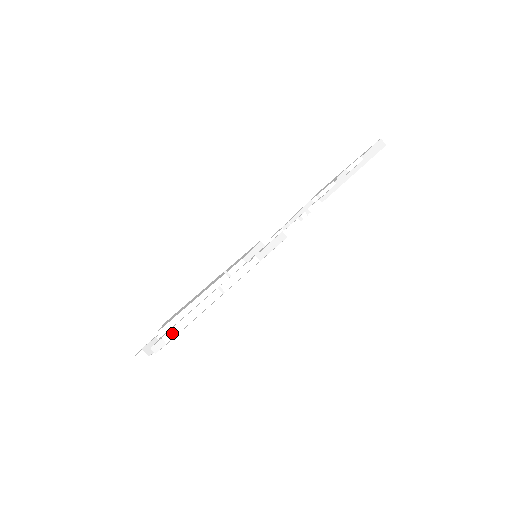
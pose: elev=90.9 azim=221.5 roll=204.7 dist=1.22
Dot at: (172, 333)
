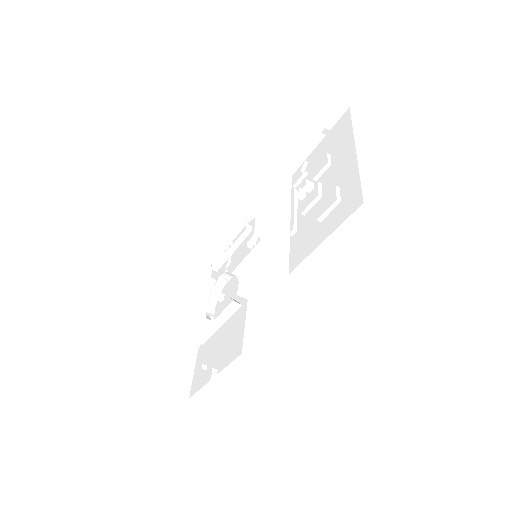
Dot at: (203, 341)
